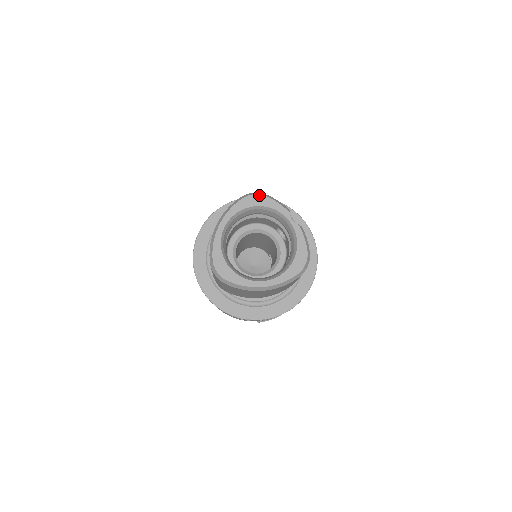
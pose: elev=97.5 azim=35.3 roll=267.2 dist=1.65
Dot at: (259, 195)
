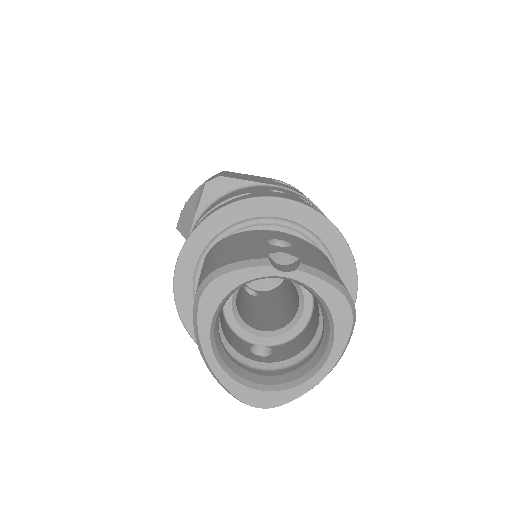
Dot at: (213, 282)
